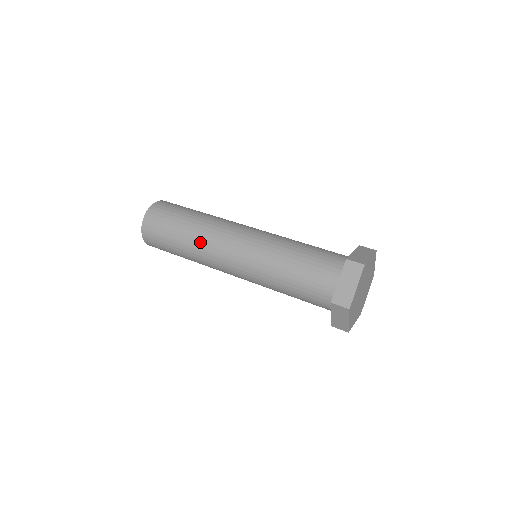
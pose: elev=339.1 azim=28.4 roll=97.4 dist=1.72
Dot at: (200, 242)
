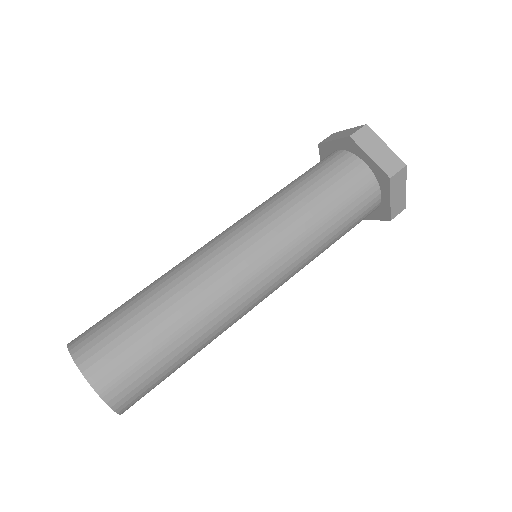
Dot at: (201, 300)
